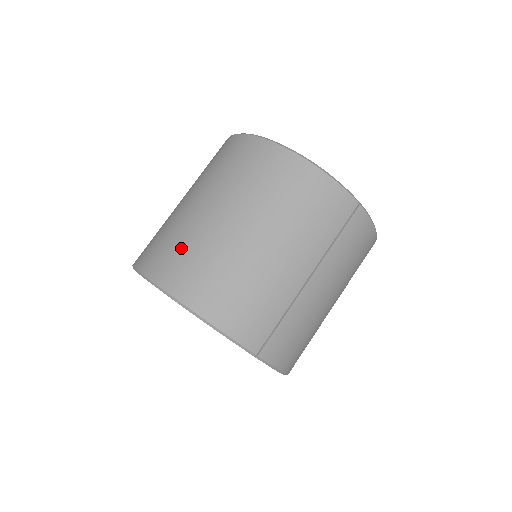
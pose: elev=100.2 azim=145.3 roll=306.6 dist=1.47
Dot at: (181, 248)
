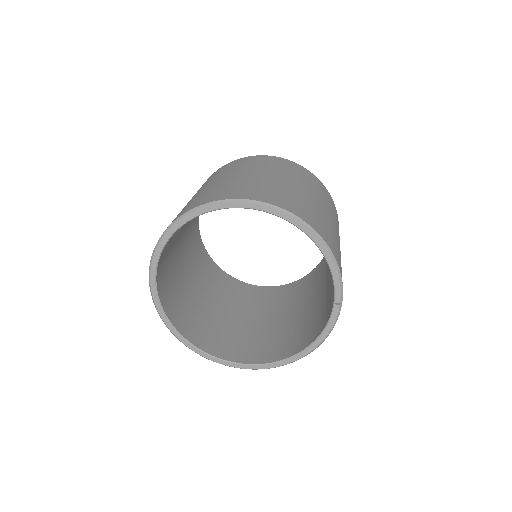
Dot at: (291, 197)
